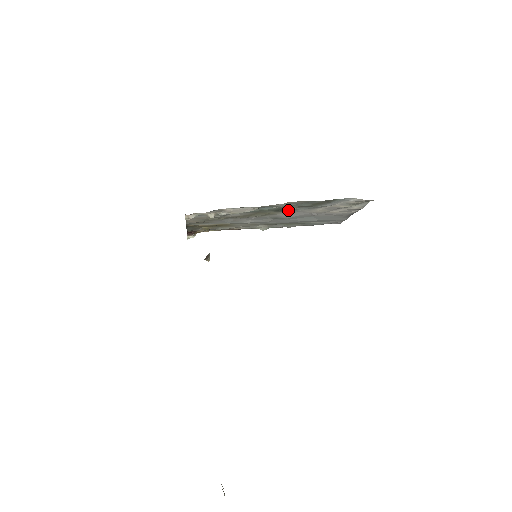
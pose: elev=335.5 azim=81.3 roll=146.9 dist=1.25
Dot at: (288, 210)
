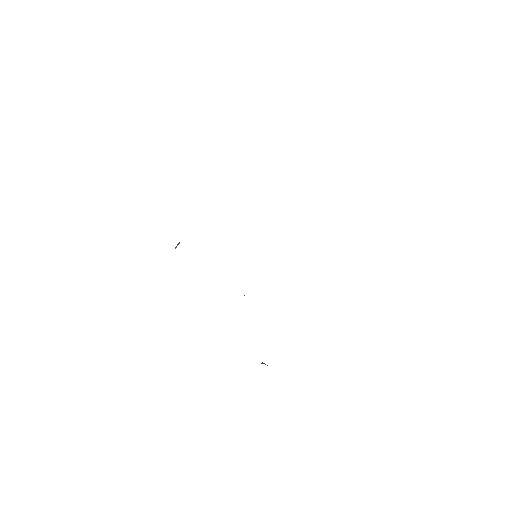
Dot at: occluded
